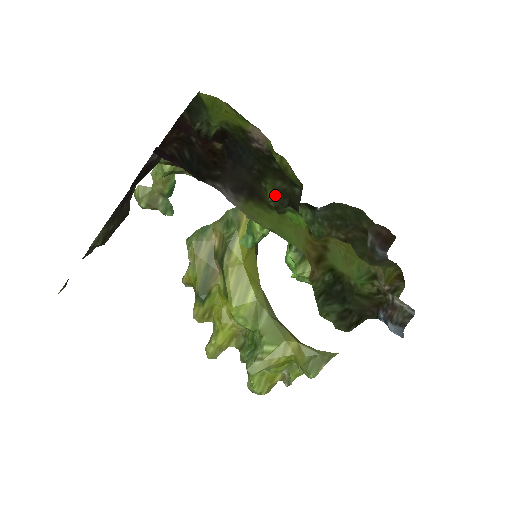
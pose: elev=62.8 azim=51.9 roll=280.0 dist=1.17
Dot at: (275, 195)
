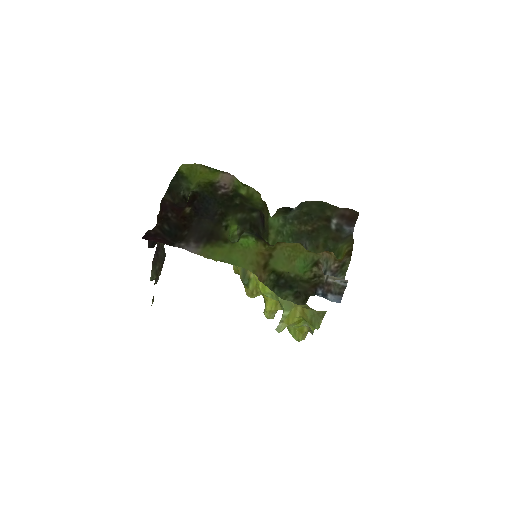
Dot at: (239, 224)
